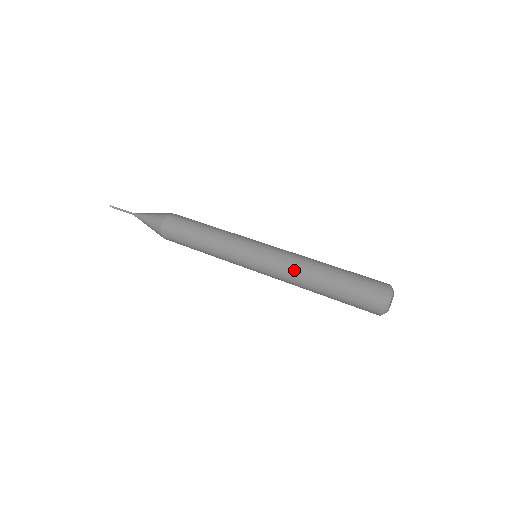
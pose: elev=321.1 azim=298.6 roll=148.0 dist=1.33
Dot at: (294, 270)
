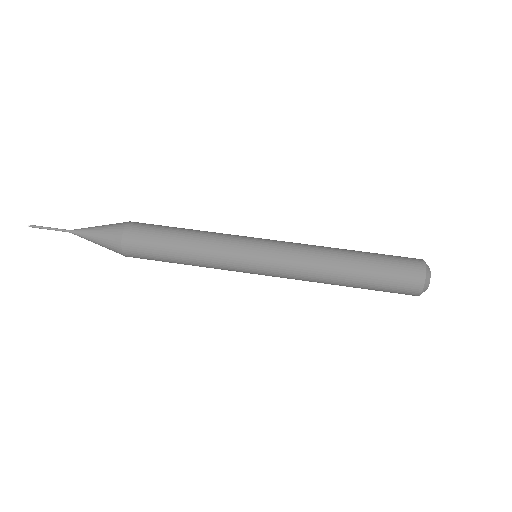
Dot at: (314, 267)
